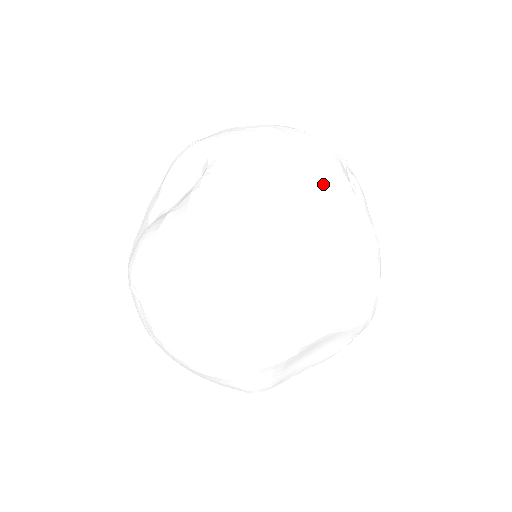
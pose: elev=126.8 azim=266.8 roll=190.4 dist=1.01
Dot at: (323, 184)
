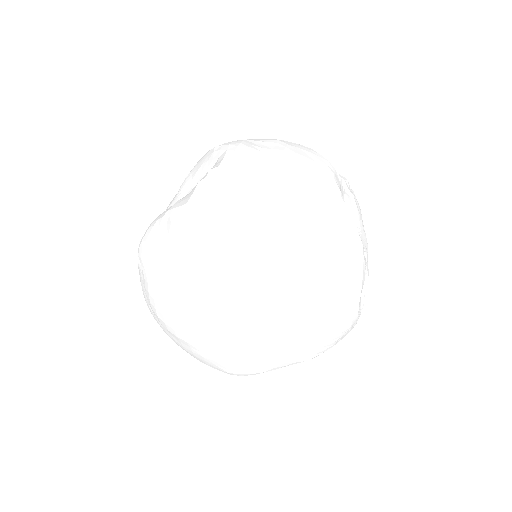
Dot at: (313, 184)
